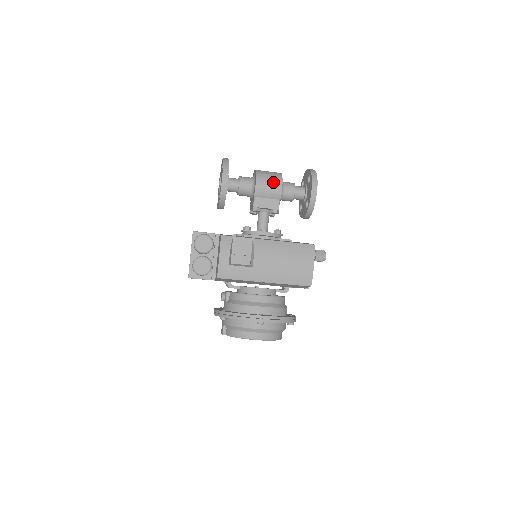
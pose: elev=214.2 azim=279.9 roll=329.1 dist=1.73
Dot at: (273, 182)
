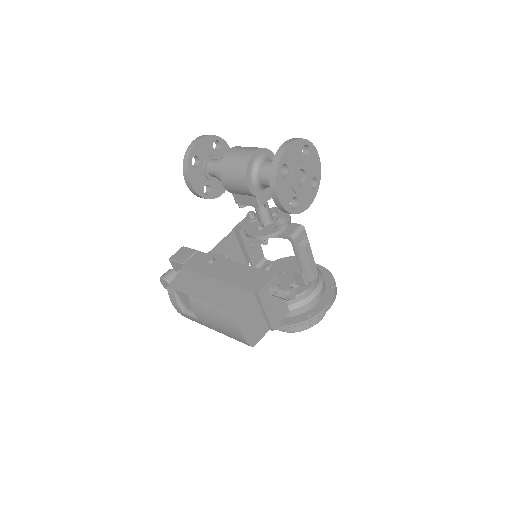
Dot at: (237, 180)
